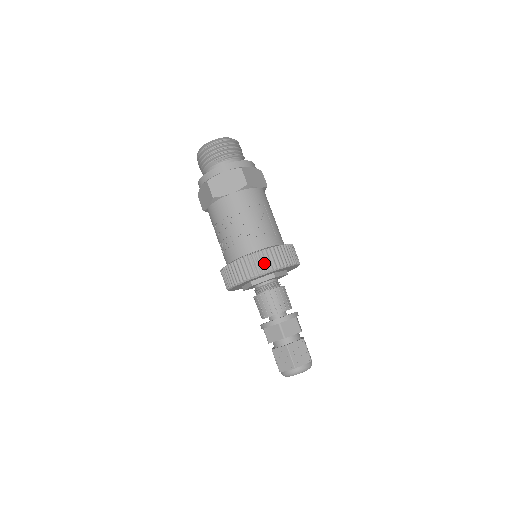
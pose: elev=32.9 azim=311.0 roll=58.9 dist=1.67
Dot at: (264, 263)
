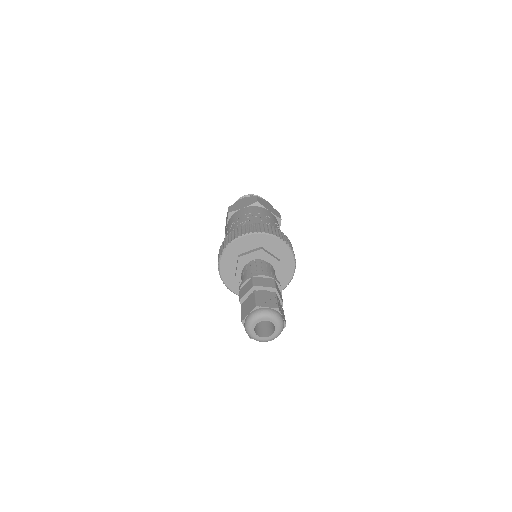
Dot at: (287, 240)
